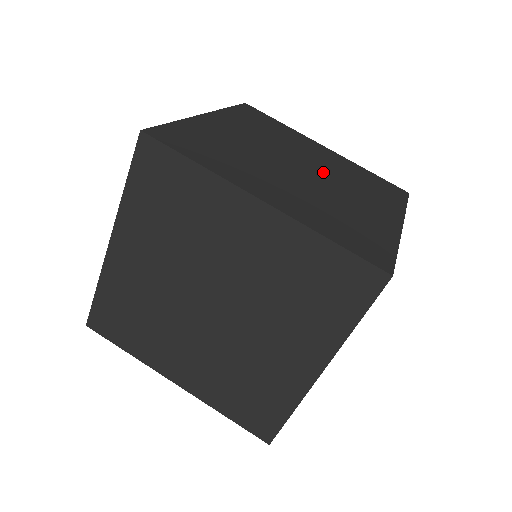
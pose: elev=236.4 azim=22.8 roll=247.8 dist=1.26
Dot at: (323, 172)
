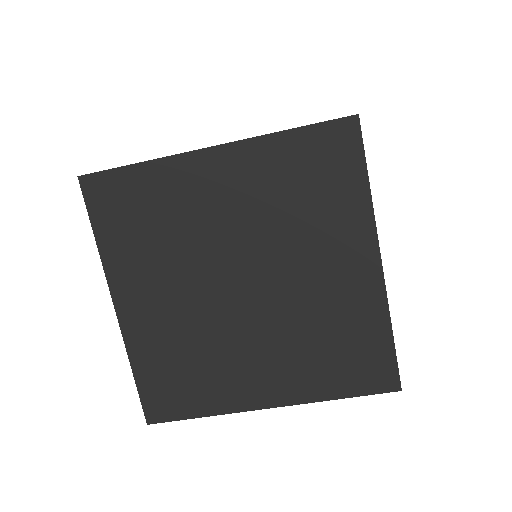
Dot at: occluded
